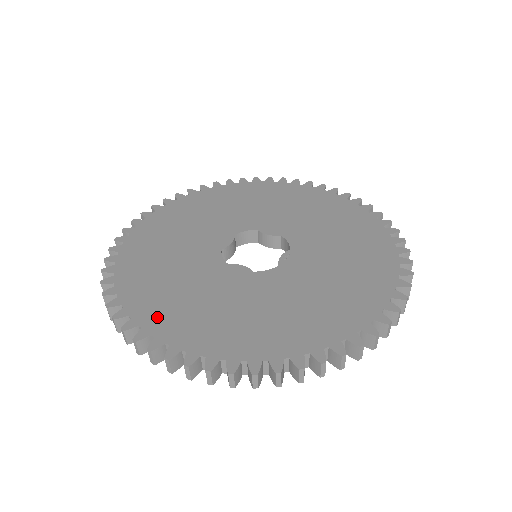
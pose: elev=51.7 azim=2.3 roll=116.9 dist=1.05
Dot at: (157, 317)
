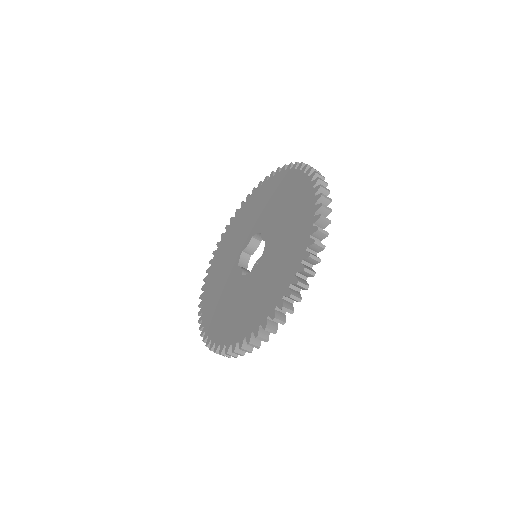
Dot at: (207, 301)
